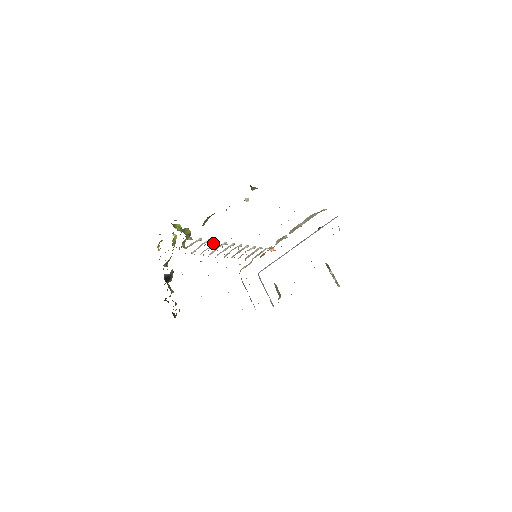
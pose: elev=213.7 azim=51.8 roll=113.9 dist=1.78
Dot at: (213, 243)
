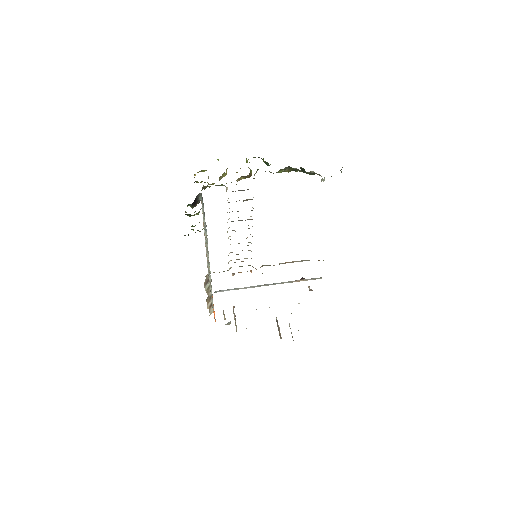
Dot at: occluded
